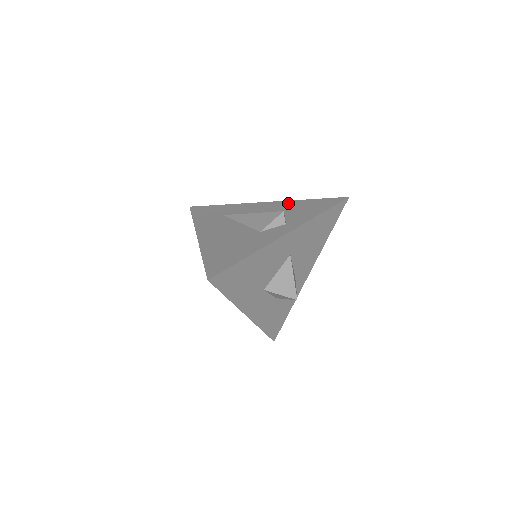
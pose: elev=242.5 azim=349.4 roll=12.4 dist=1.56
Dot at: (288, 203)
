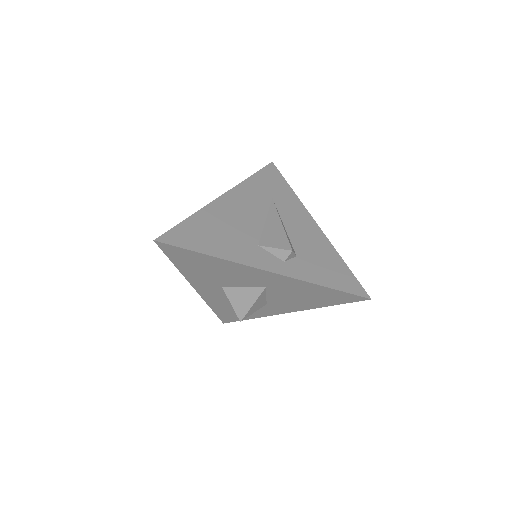
Dot at: (326, 245)
